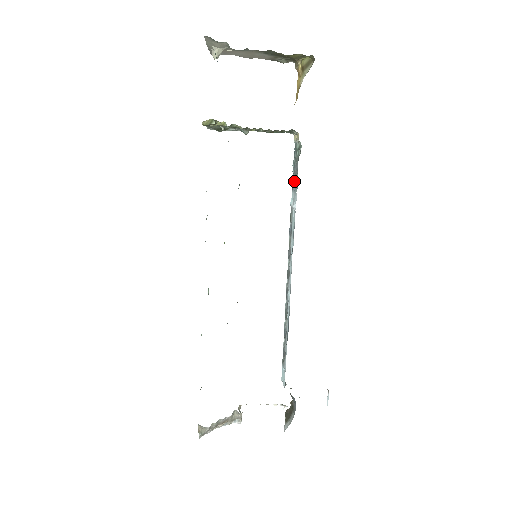
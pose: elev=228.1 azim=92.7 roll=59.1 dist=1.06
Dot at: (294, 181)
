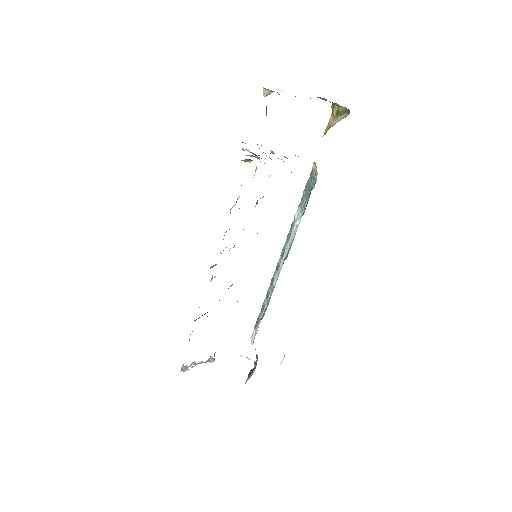
Dot at: (303, 200)
